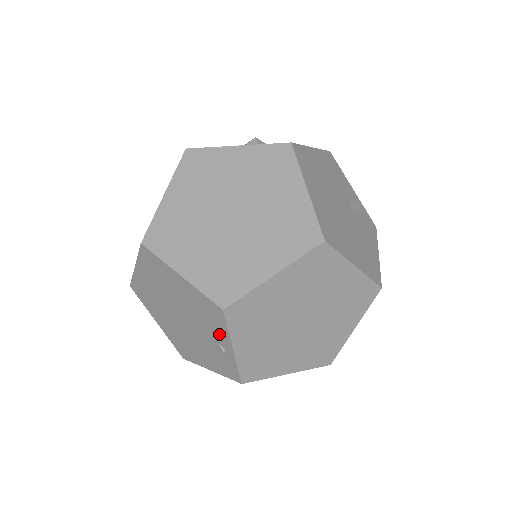
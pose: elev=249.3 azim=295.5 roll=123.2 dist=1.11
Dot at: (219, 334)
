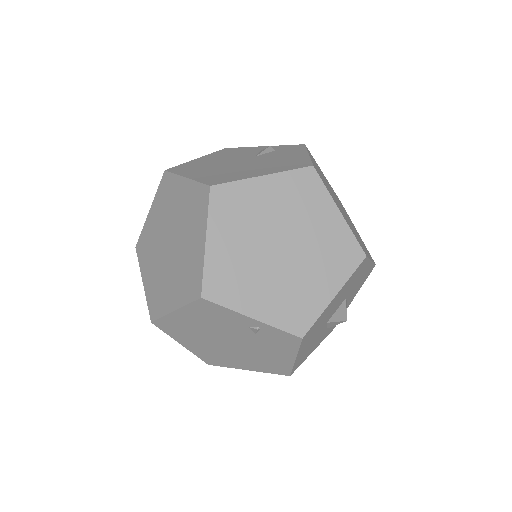
Dot at: (236, 320)
